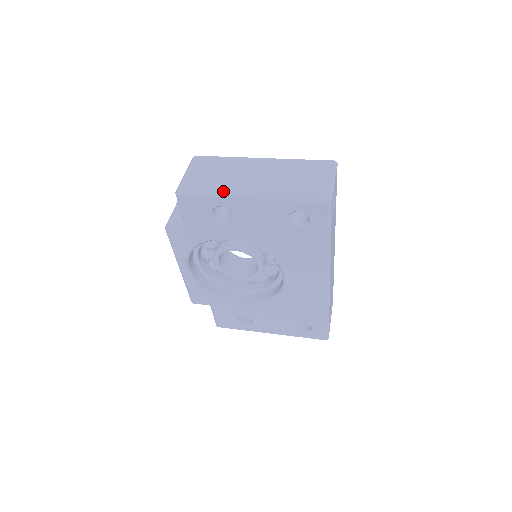
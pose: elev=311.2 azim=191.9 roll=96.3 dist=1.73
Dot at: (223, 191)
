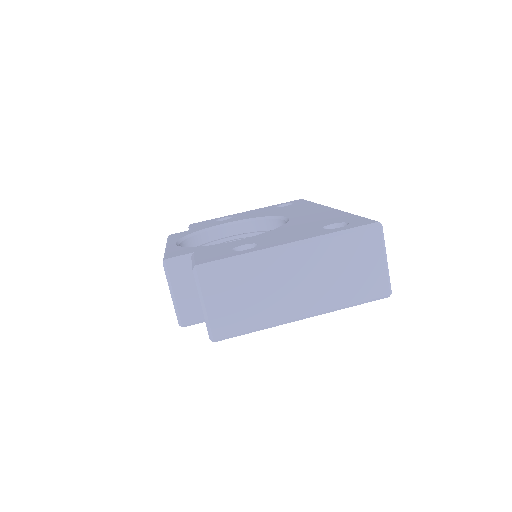
Dot at: (270, 322)
